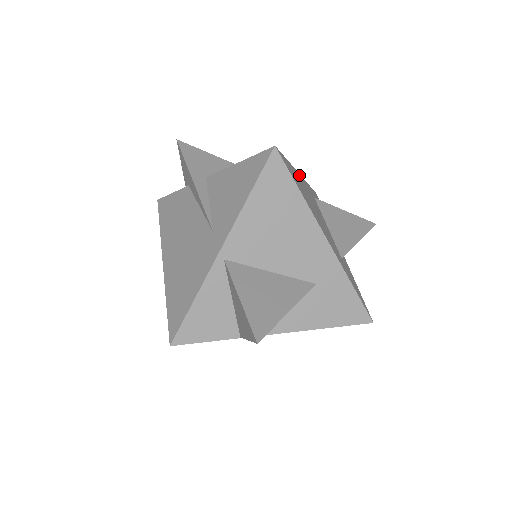
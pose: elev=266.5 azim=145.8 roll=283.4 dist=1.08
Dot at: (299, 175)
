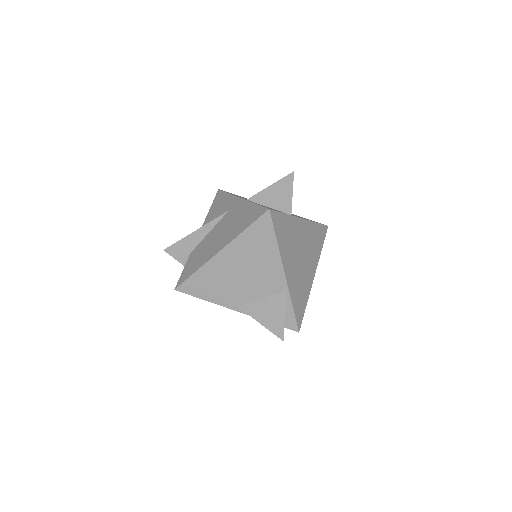
Dot at: occluded
